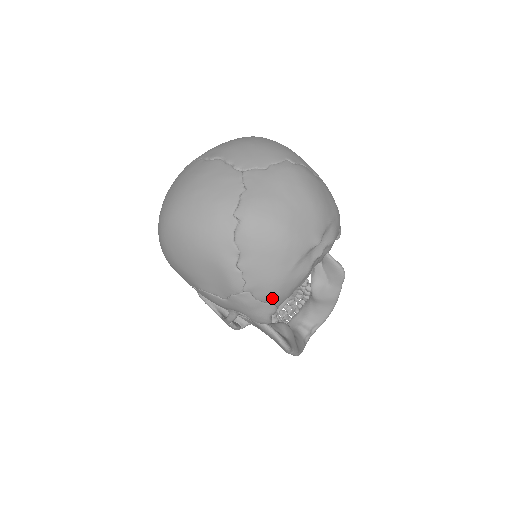
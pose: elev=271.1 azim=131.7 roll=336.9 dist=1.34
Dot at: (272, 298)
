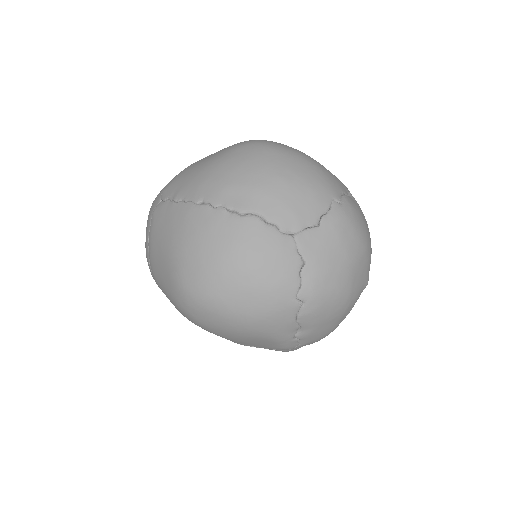
Dot at: occluded
